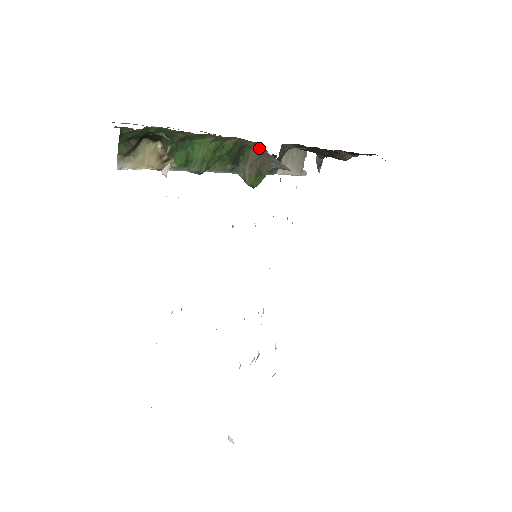
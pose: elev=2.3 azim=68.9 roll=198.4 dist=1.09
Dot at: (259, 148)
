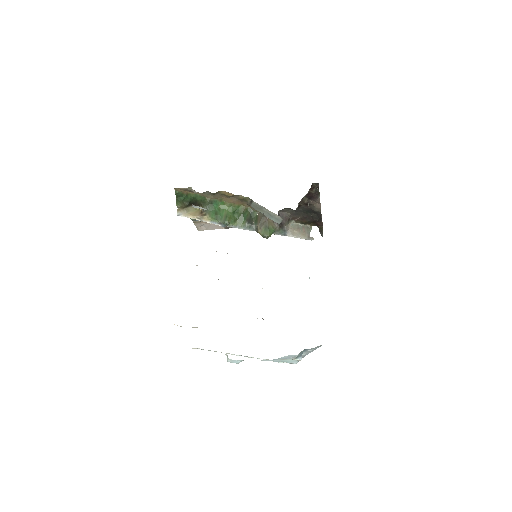
Dot at: (253, 203)
